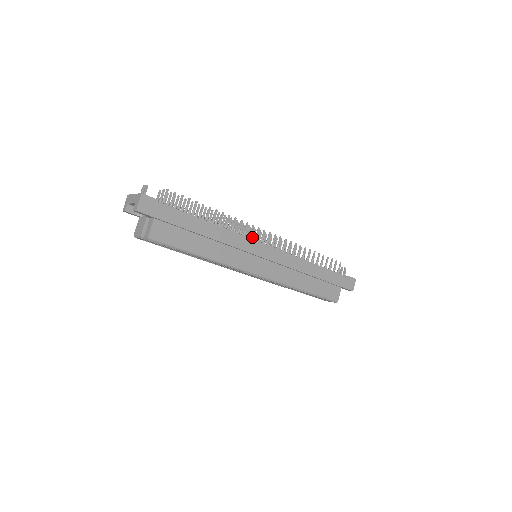
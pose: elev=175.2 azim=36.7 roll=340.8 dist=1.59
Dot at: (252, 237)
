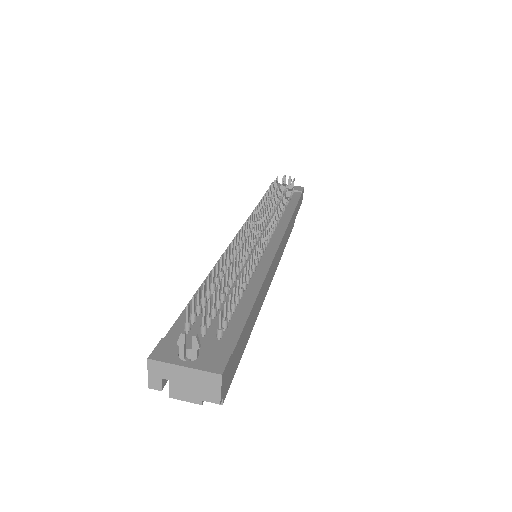
Dot at: (256, 241)
